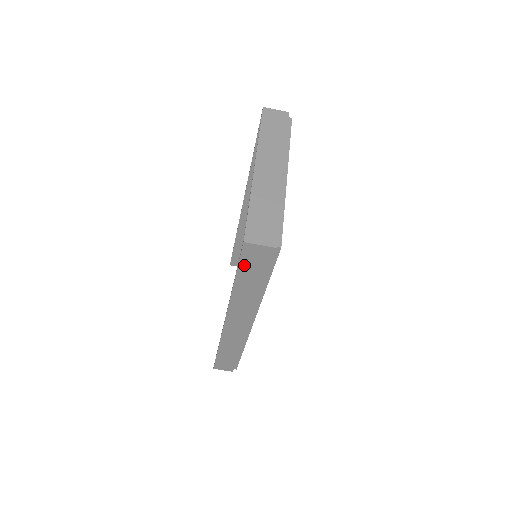
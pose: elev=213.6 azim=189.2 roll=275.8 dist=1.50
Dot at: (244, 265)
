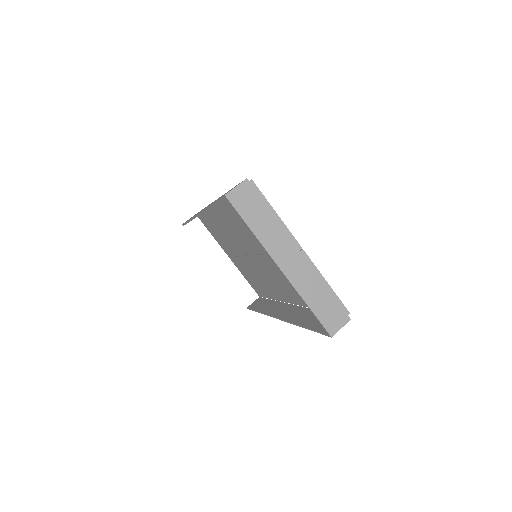
Dot at: occluded
